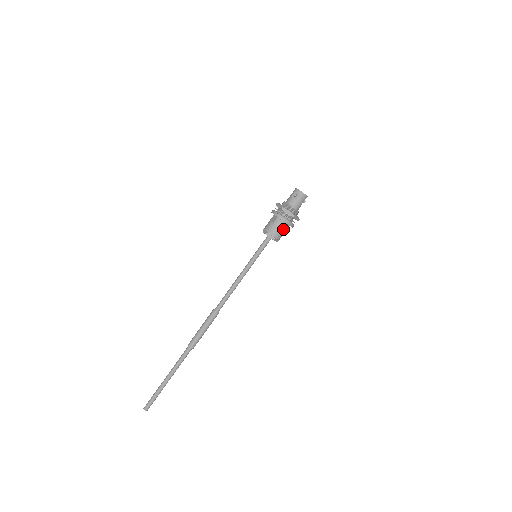
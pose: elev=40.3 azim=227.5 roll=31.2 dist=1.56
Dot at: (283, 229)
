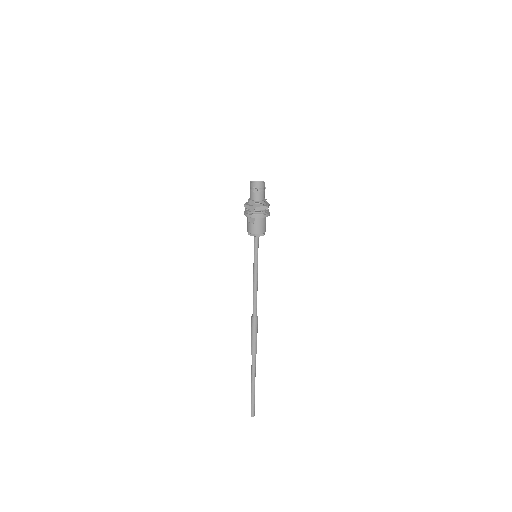
Dot at: (265, 222)
